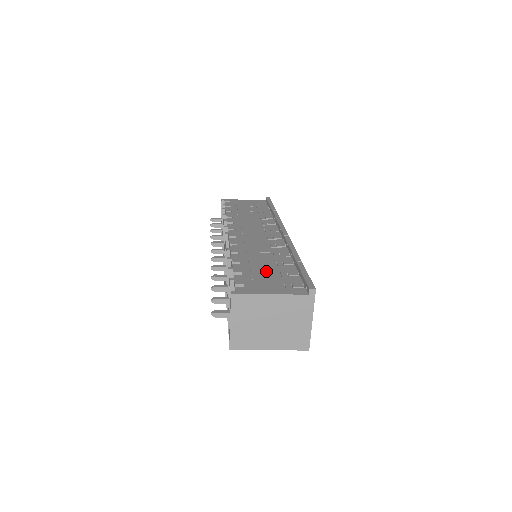
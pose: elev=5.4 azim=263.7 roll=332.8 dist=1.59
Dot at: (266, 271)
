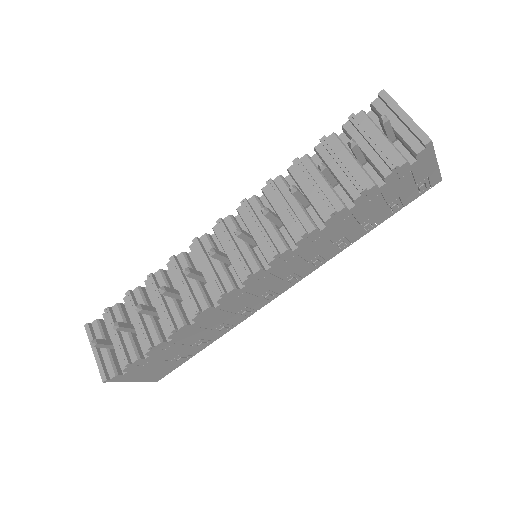
Dot at: occluded
